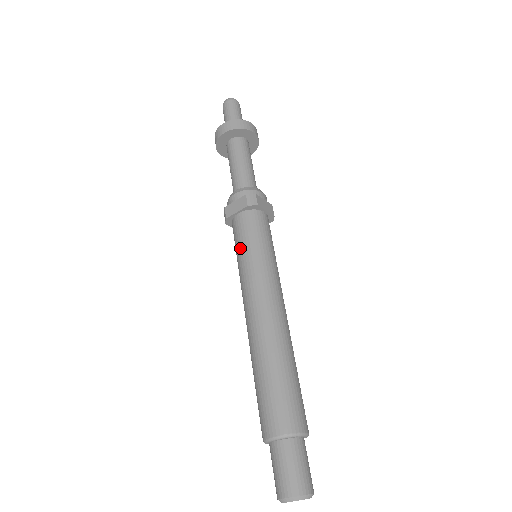
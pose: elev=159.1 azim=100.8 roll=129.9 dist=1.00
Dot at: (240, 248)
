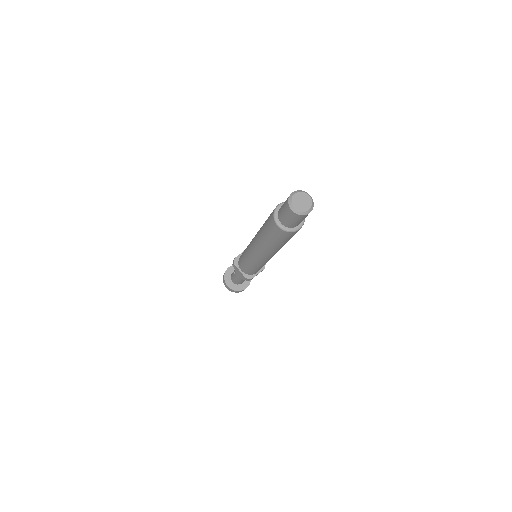
Dot at: occluded
